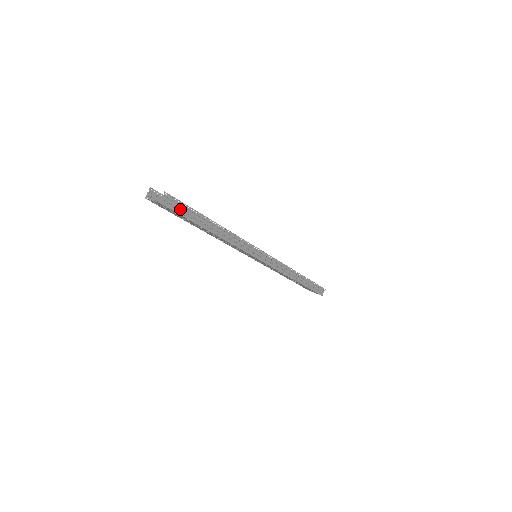
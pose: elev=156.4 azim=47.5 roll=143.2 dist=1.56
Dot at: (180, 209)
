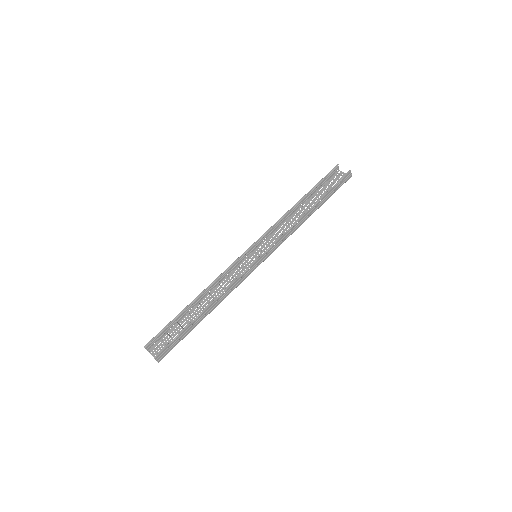
Dot at: (172, 346)
